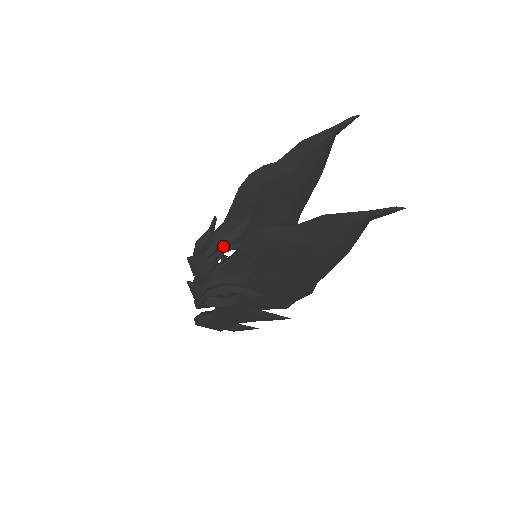
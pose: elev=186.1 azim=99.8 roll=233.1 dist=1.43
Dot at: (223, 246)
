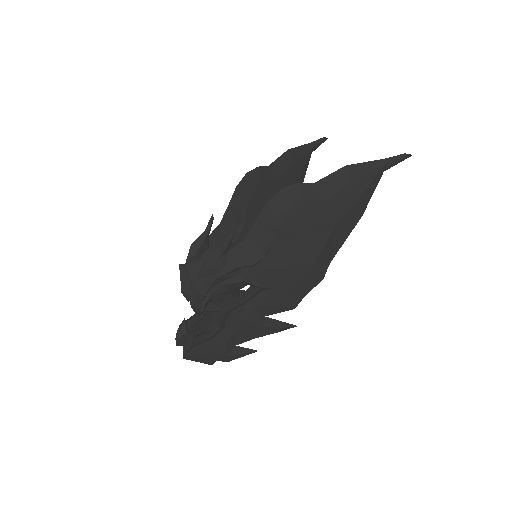
Dot at: occluded
